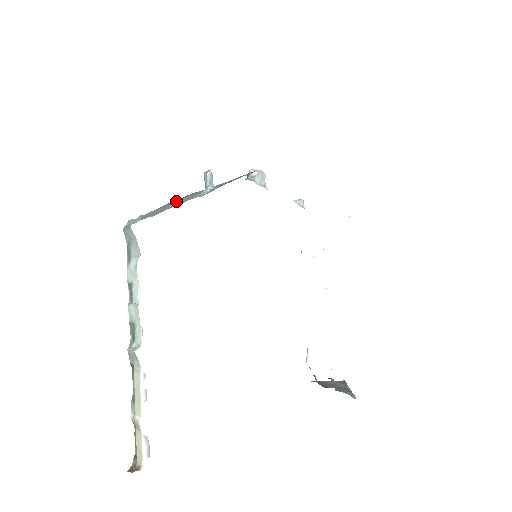
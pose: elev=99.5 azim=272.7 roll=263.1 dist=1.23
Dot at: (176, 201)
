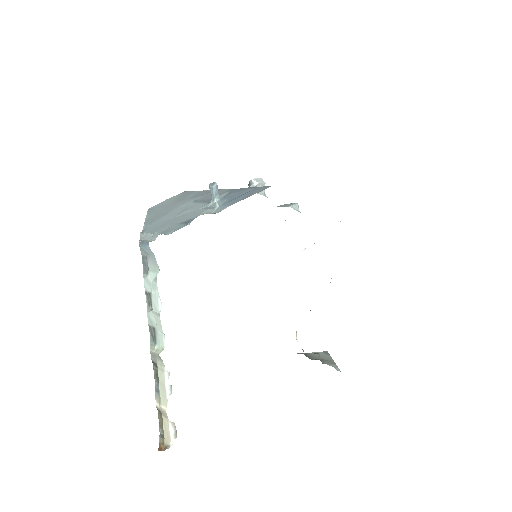
Dot at: (190, 220)
